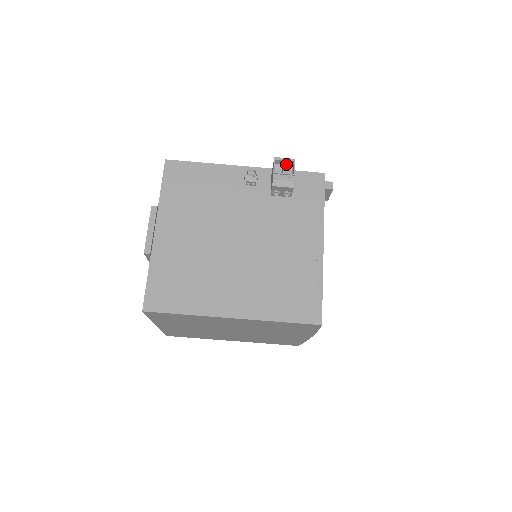
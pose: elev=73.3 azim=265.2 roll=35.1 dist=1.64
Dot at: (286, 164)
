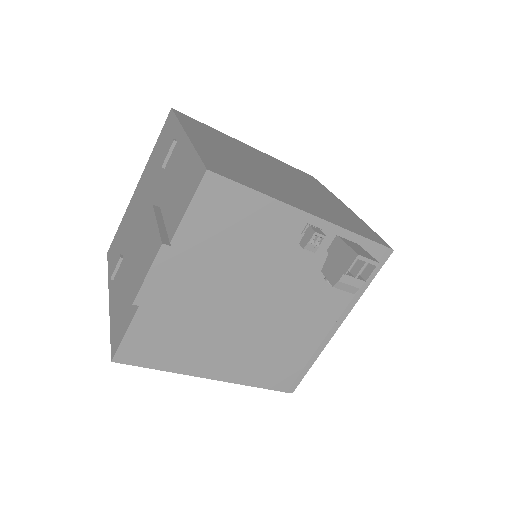
Dot at: occluded
